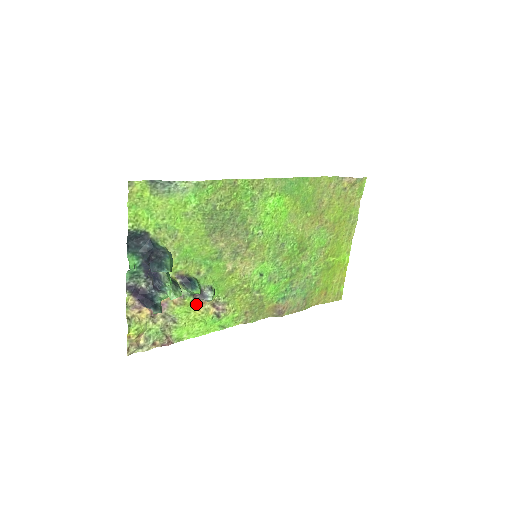
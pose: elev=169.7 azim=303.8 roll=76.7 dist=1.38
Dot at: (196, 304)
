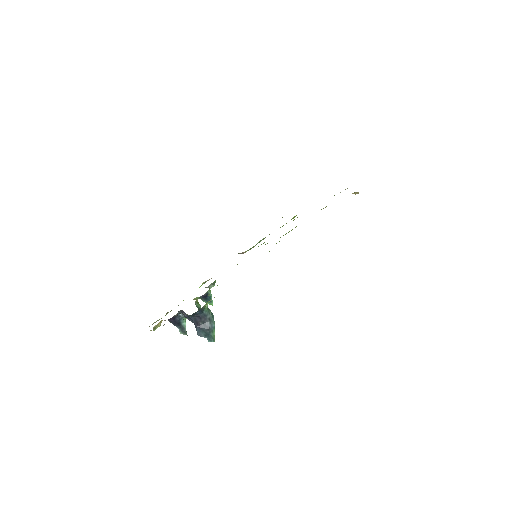
Dot at: occluded
